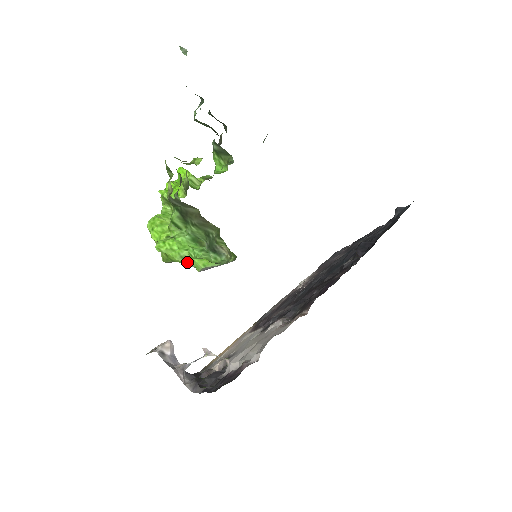
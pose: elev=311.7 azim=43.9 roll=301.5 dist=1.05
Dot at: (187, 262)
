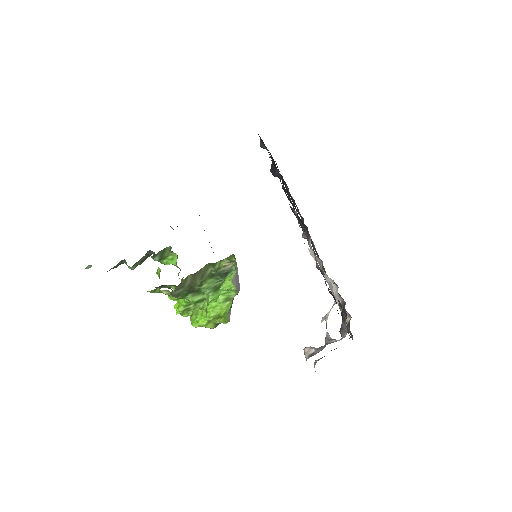
Dot at: (230, 300)
